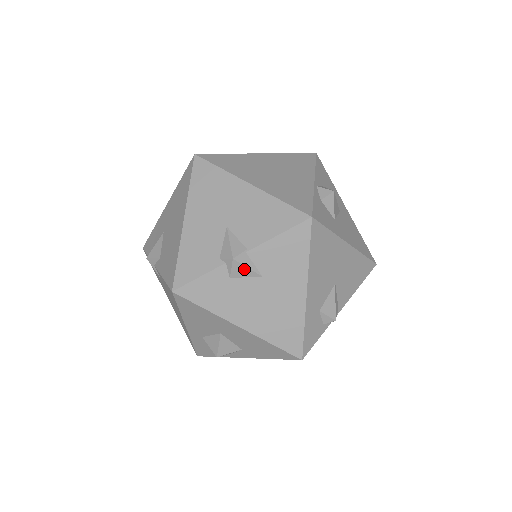
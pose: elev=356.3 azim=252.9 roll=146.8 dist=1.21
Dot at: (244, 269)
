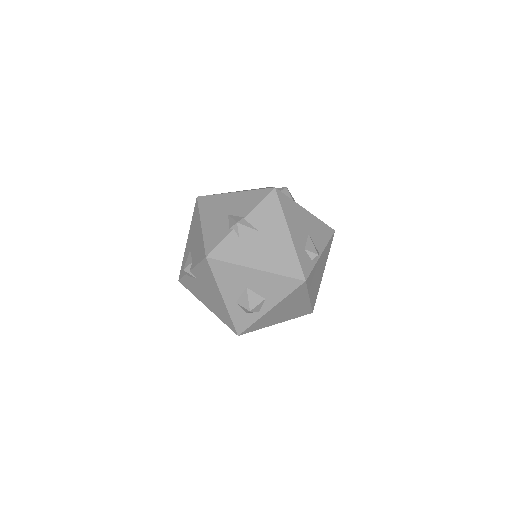
Dot at: (246, 228)
